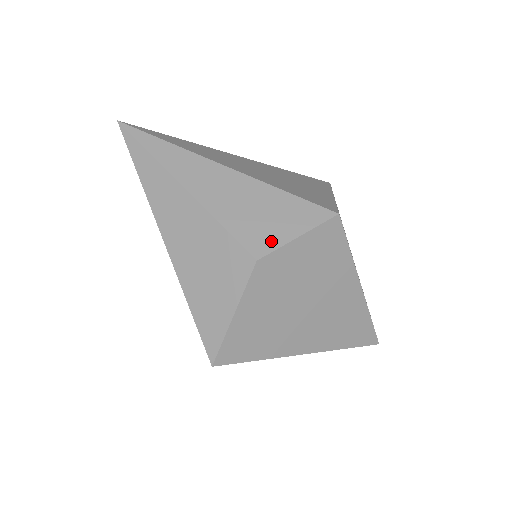
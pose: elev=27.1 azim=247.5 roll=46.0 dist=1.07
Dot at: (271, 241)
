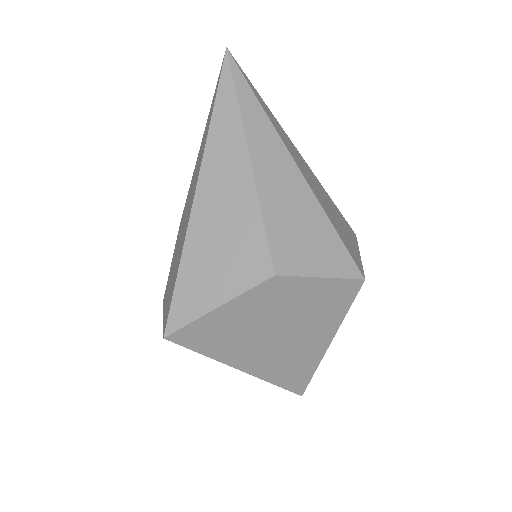
Dot at: (297, 265)
